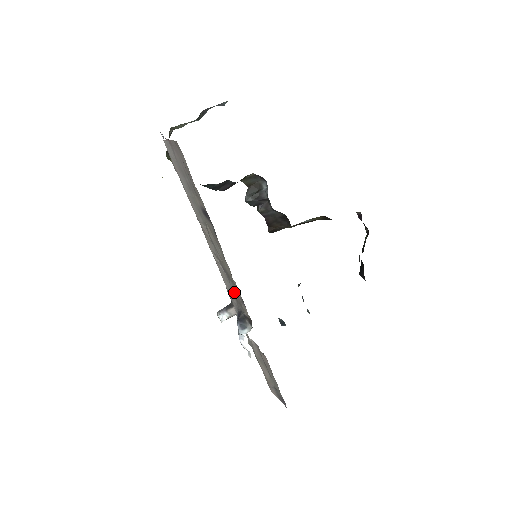
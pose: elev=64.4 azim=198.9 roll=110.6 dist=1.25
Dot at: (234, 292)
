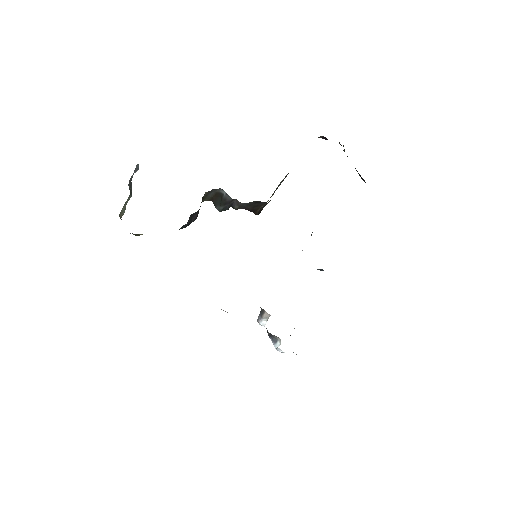
Dot at: occluded
